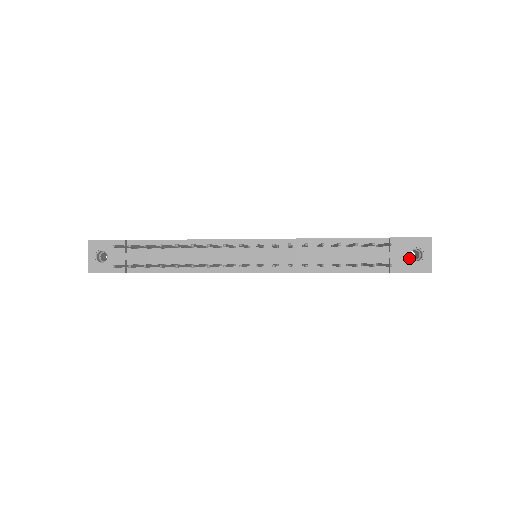
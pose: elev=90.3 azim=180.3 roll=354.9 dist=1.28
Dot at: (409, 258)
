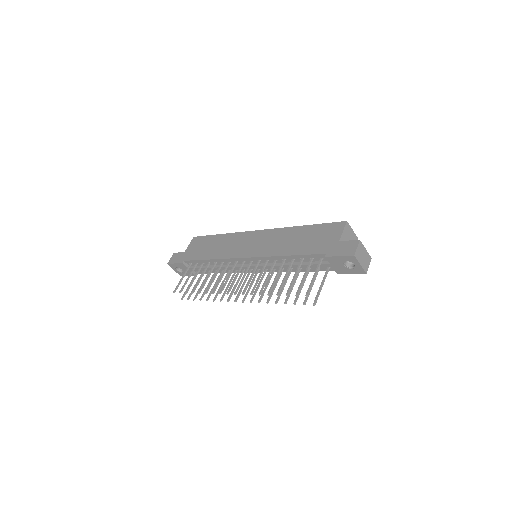
Dot at: (345, 267)
